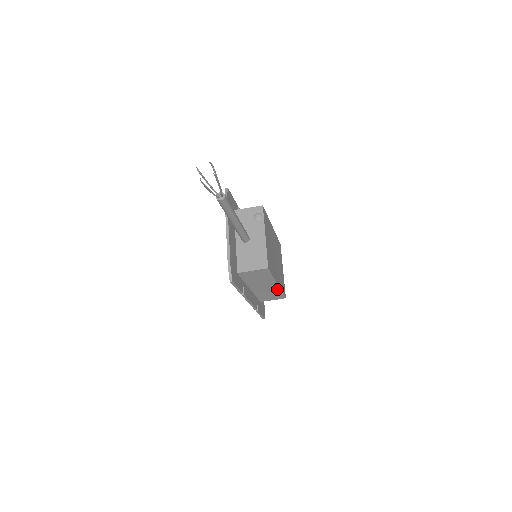
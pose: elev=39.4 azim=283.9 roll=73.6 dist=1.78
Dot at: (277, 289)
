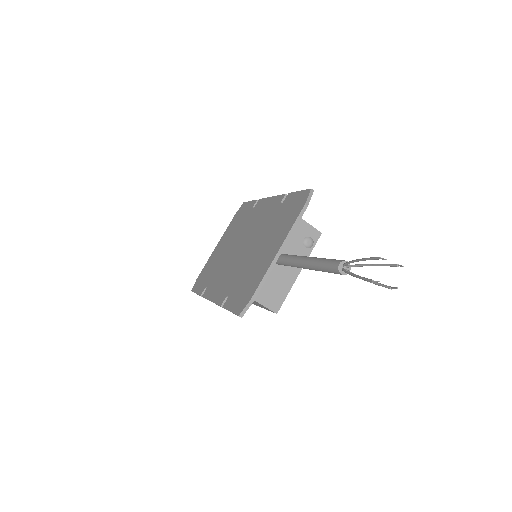
Dot at: occluded
